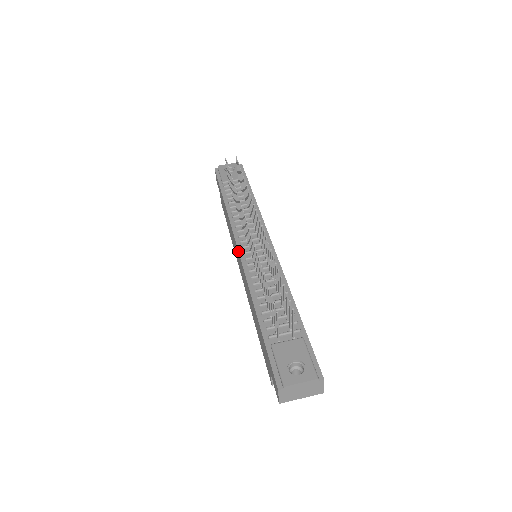
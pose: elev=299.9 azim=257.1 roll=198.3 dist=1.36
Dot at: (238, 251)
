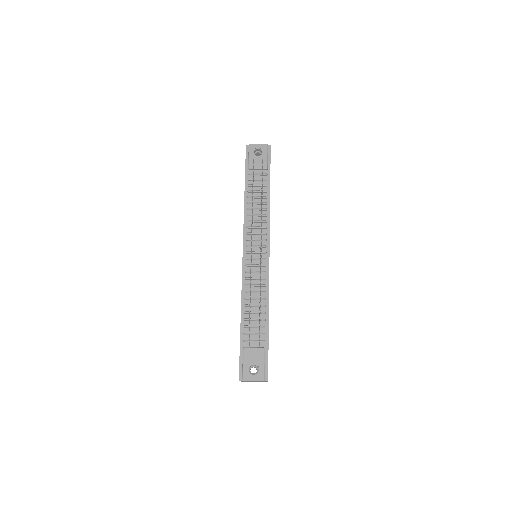
Dot at: occluded
